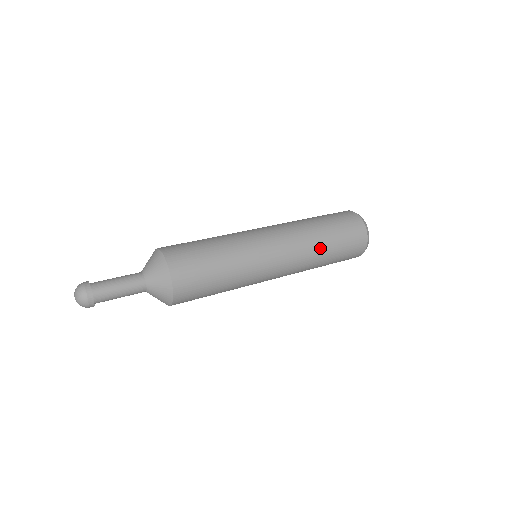
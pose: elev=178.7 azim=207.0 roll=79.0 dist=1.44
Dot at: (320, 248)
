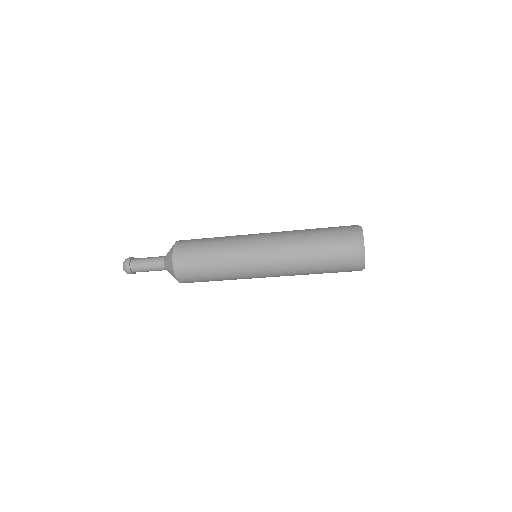
Dot at: (304, 257)
